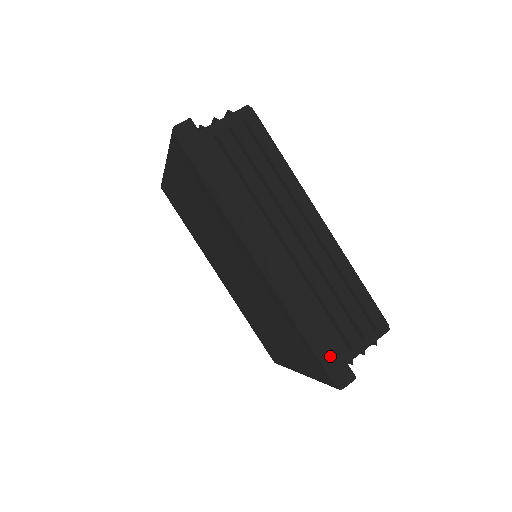
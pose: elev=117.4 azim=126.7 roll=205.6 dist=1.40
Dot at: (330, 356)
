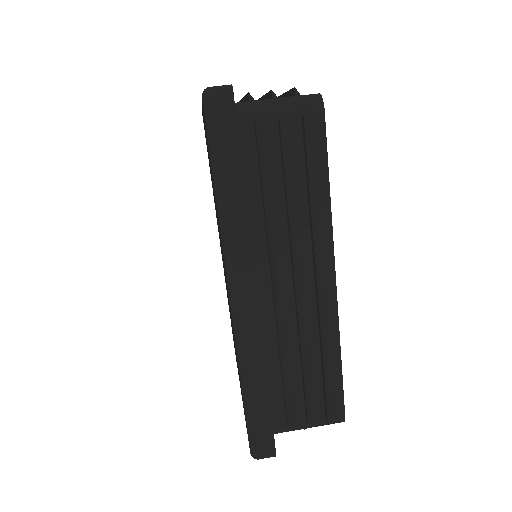
Dot at: (260, 425)
